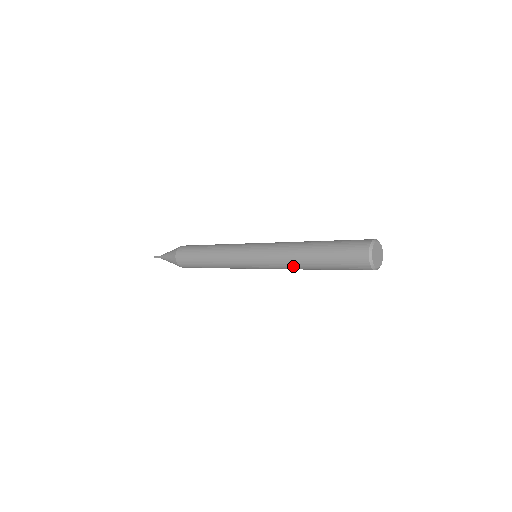
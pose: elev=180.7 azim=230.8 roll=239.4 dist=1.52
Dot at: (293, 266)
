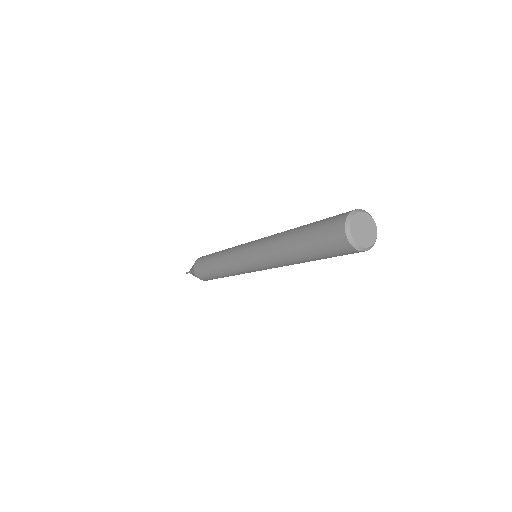
Dot at: occluded
